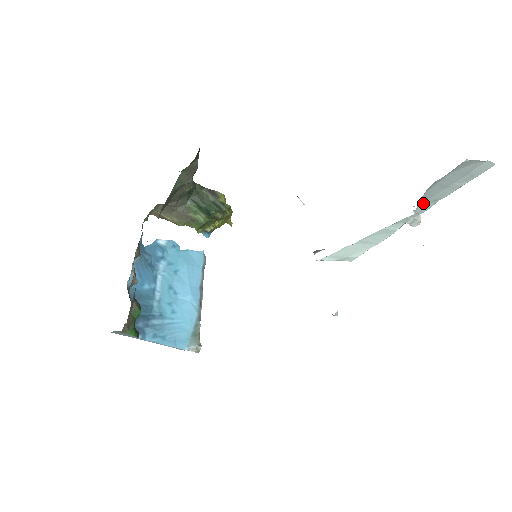
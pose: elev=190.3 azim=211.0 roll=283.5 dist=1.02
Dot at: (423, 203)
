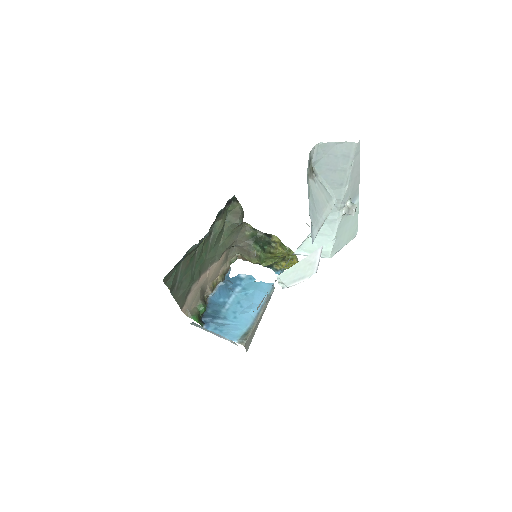
Dot at: (334, 189)
